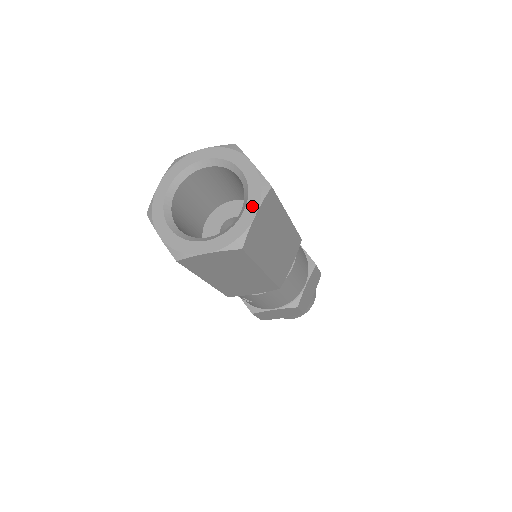
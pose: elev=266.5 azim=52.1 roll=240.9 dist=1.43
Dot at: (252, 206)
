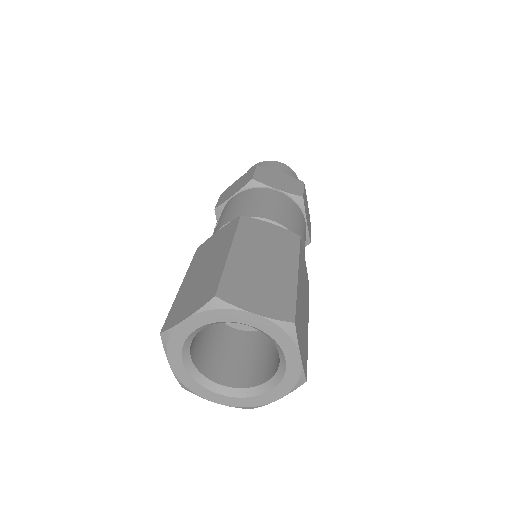
Dot at: (278, 393)
